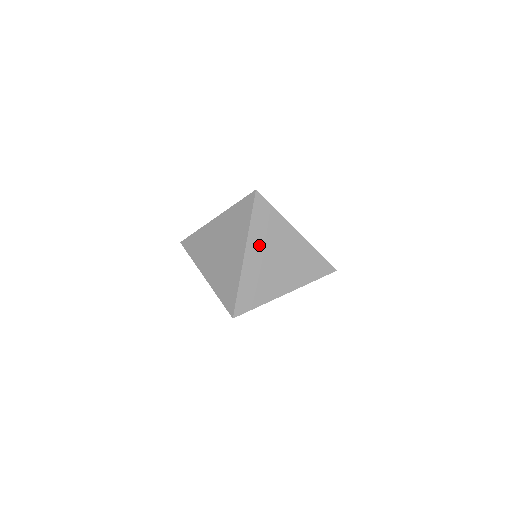
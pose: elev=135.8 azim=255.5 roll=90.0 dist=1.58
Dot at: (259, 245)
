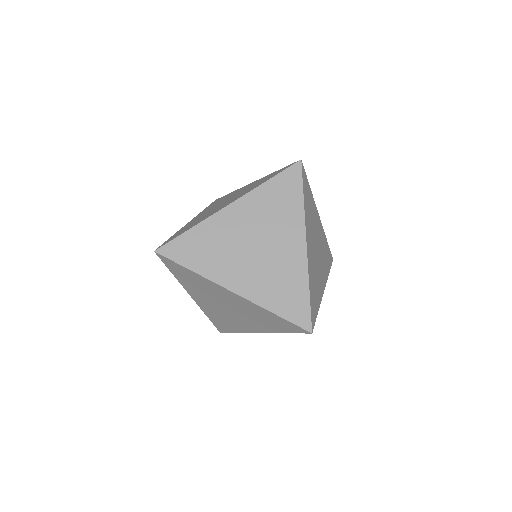
Dot at: (252, 212)
